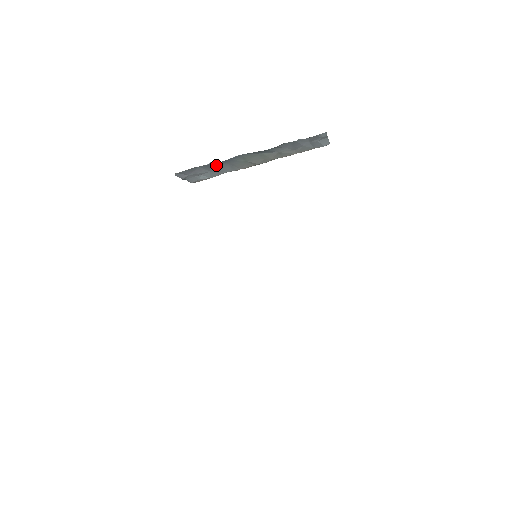
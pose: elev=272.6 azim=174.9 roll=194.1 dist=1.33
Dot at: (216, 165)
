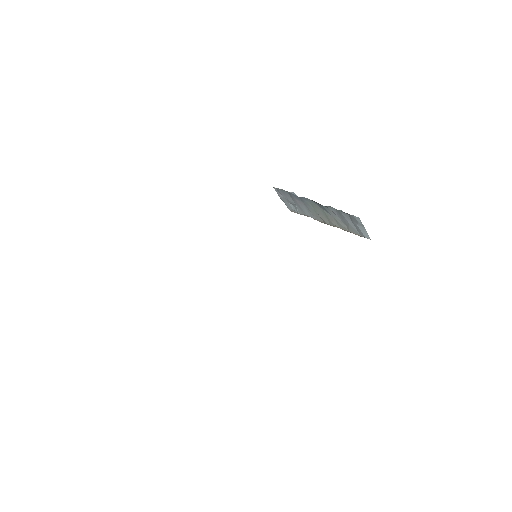
Dot at: (297, 199)
